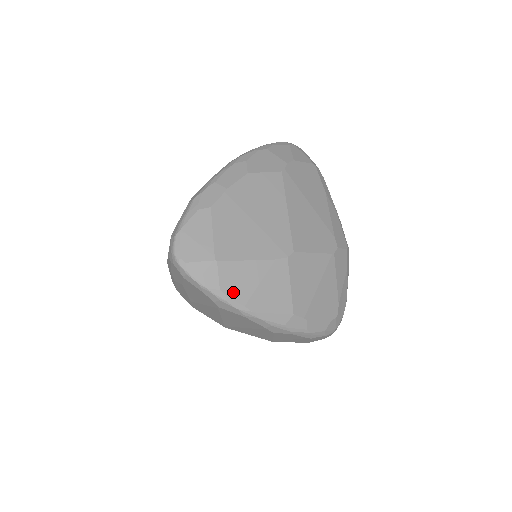
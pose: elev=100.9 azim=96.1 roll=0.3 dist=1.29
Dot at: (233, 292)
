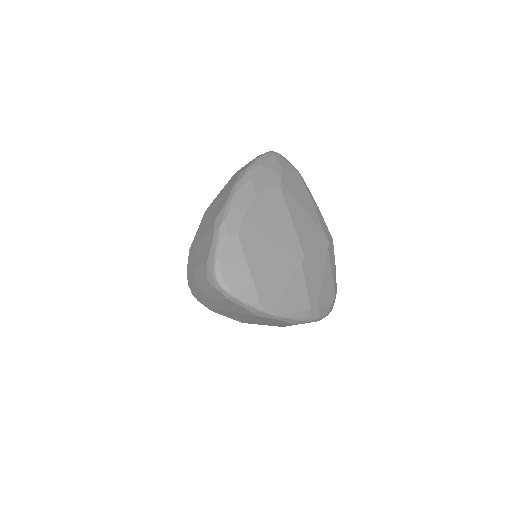
Dot at: (268, 303)
